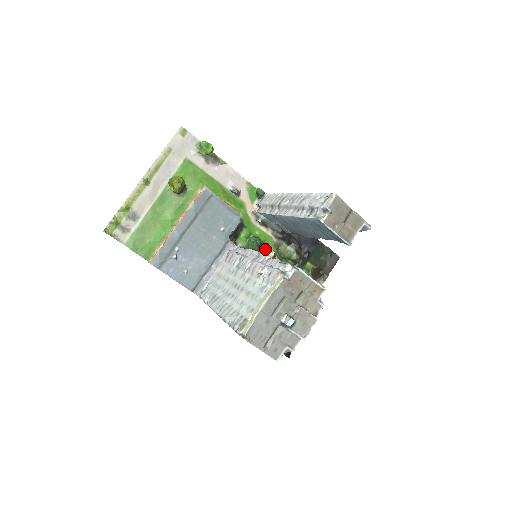
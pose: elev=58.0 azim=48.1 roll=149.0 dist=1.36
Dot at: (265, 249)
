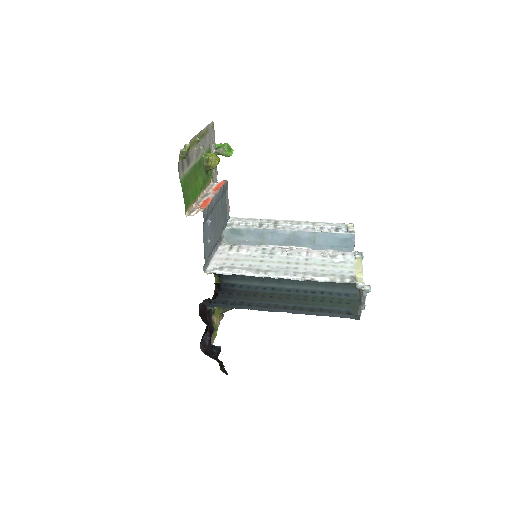
Dot at: occluded
